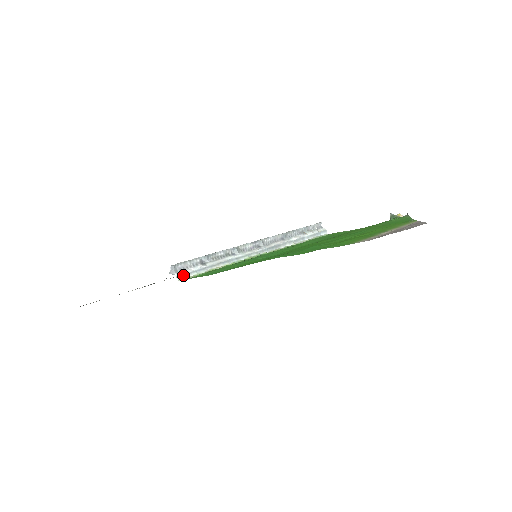
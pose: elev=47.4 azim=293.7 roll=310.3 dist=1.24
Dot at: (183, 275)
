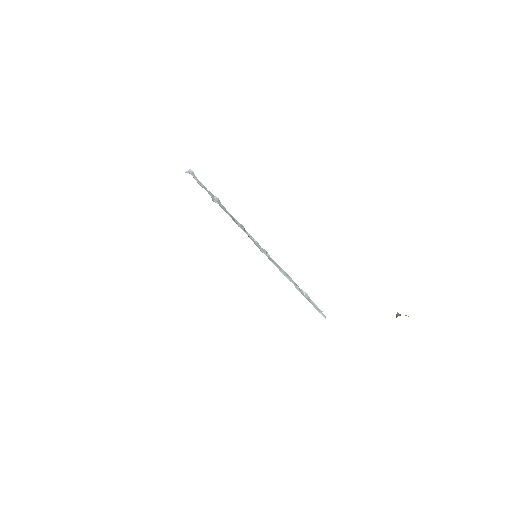
Dot at: occluded
